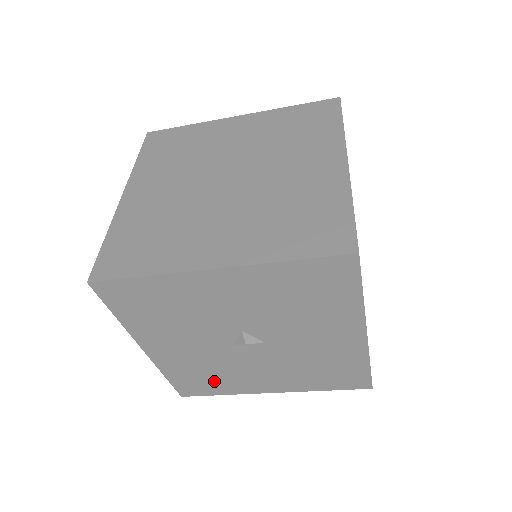
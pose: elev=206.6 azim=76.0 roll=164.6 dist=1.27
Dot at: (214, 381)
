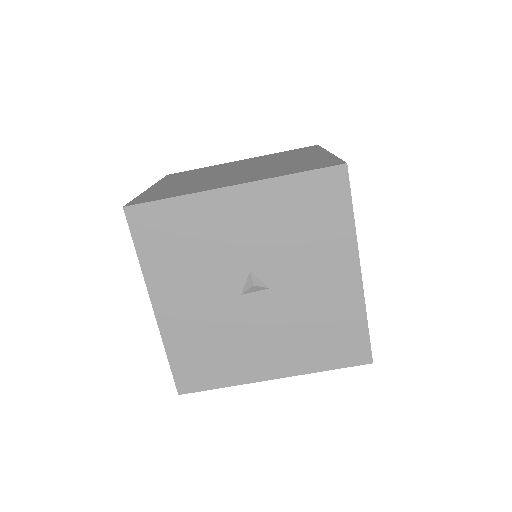
Dot at: (216, 361)
